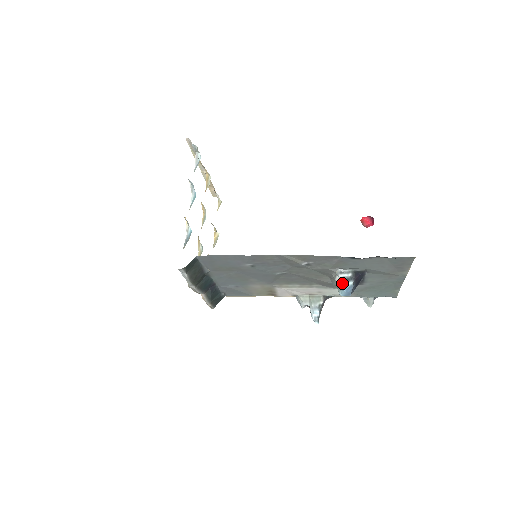
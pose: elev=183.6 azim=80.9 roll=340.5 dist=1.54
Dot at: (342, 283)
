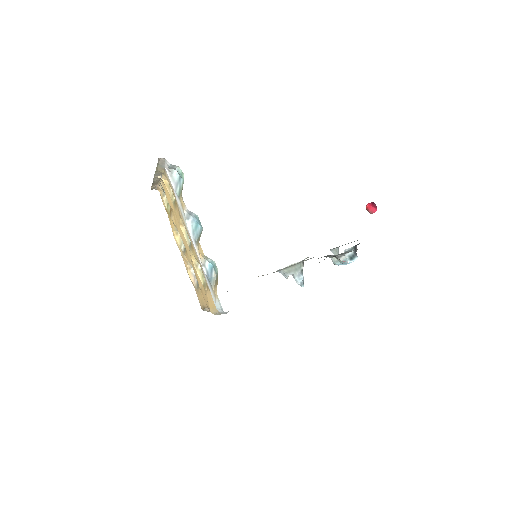
Dot at: (350, 261)
